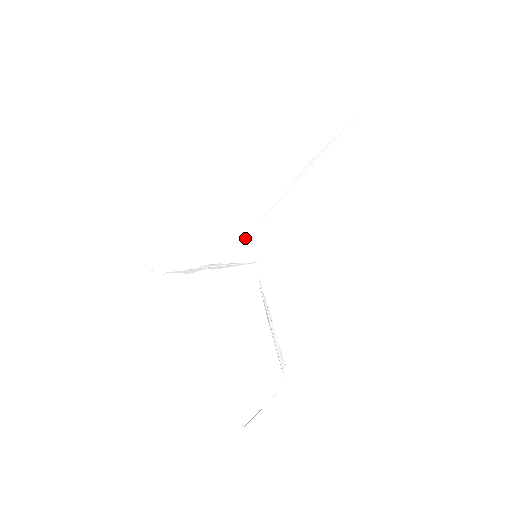
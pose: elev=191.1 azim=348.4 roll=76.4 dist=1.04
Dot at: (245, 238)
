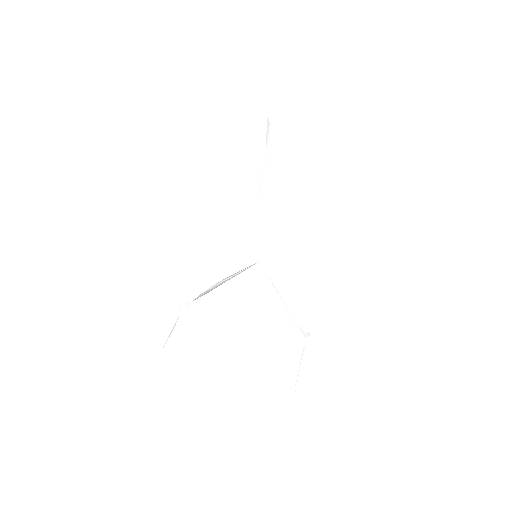
Dot at: (247, 245)
